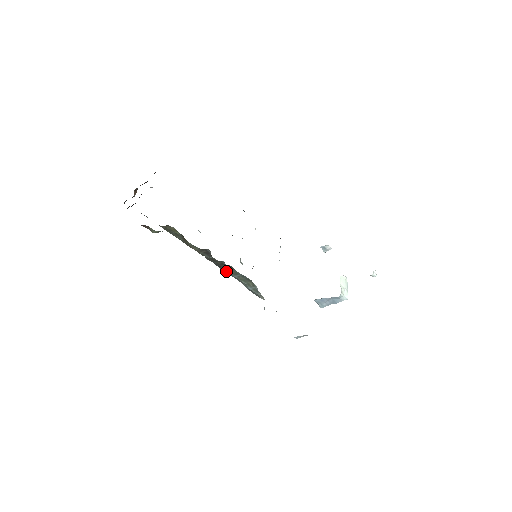
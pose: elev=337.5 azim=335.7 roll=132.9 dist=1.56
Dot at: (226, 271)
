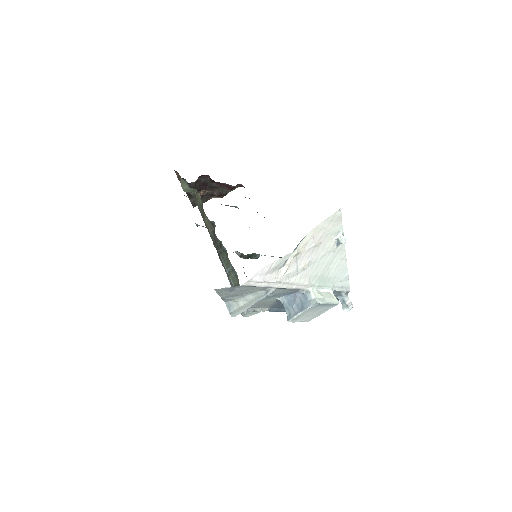
Dot at: (222, 261)
